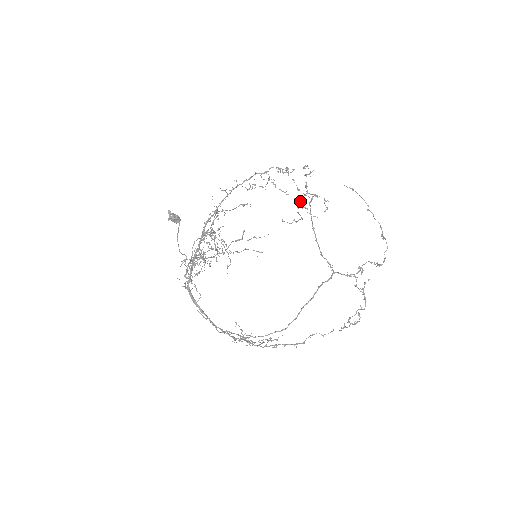
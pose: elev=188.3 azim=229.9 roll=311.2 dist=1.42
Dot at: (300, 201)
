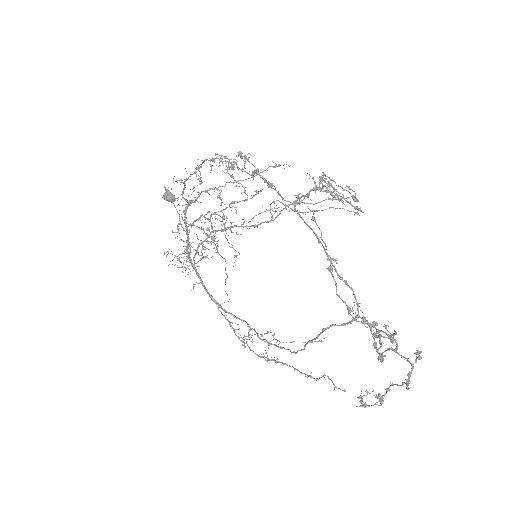
Dot at: (322, 183)
